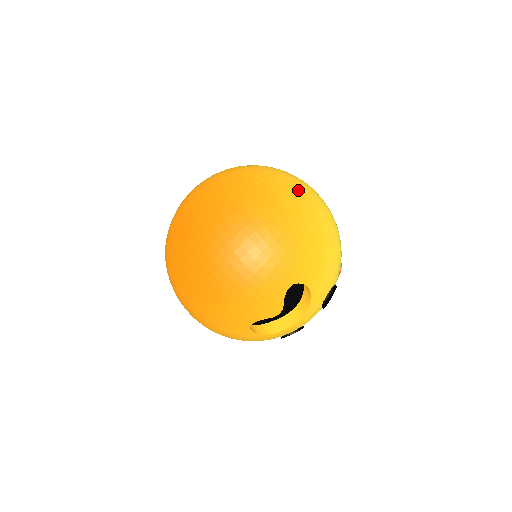
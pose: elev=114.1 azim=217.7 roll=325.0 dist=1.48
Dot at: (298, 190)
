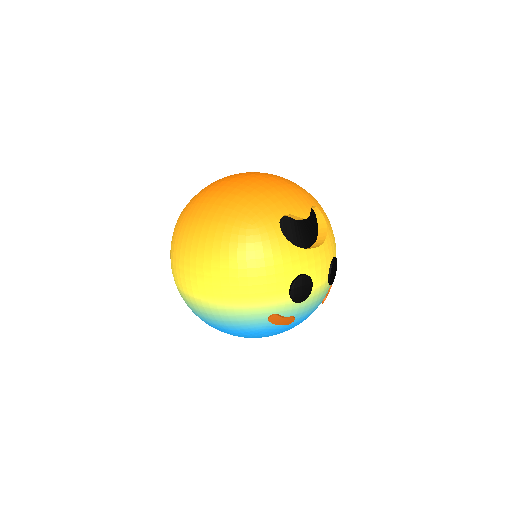
Dot at: occluded
